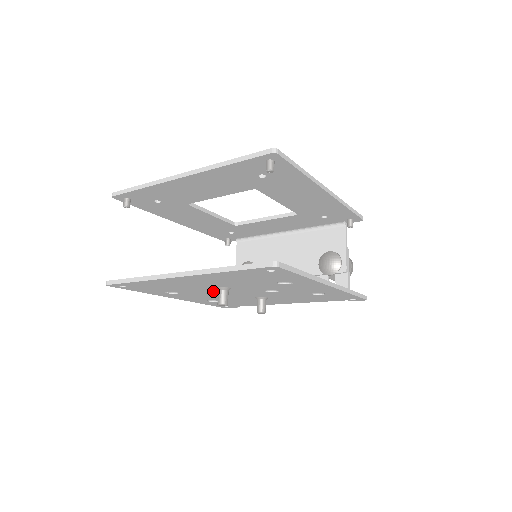
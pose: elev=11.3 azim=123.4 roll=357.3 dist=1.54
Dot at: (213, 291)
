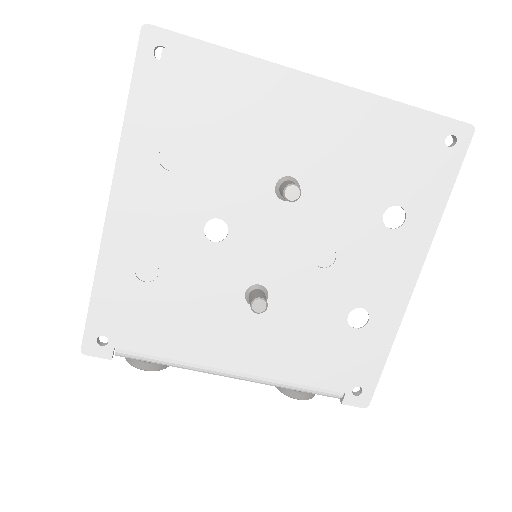
Dot at: (246, 198)
